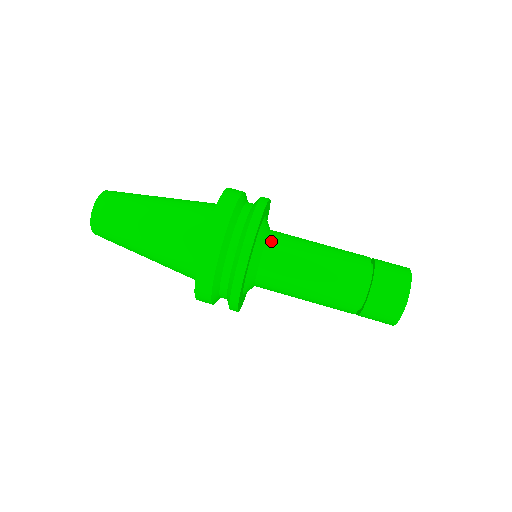
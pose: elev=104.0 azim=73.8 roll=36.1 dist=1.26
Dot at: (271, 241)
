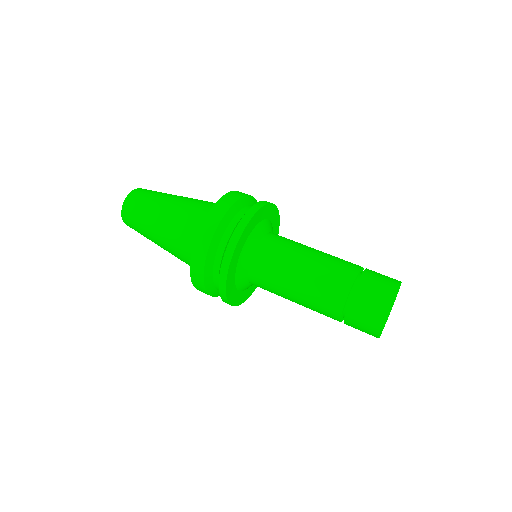
Dot at: (275, 234)
